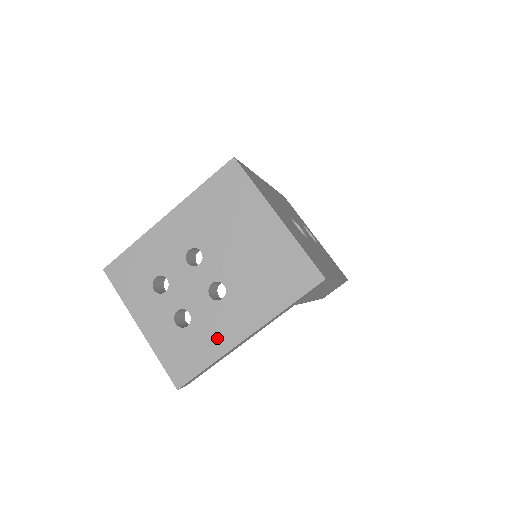
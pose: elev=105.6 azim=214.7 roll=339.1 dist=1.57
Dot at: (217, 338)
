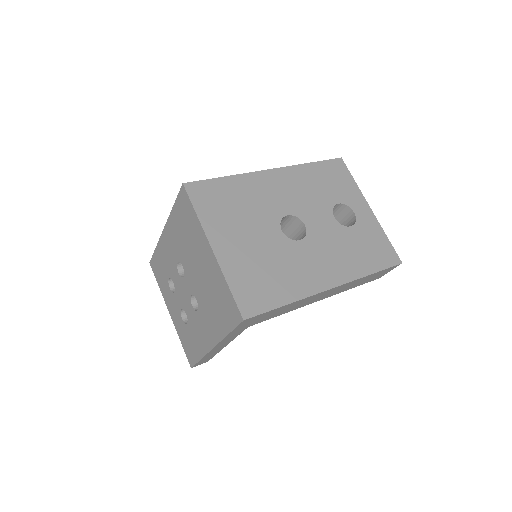
Dot at: (200, 340)
